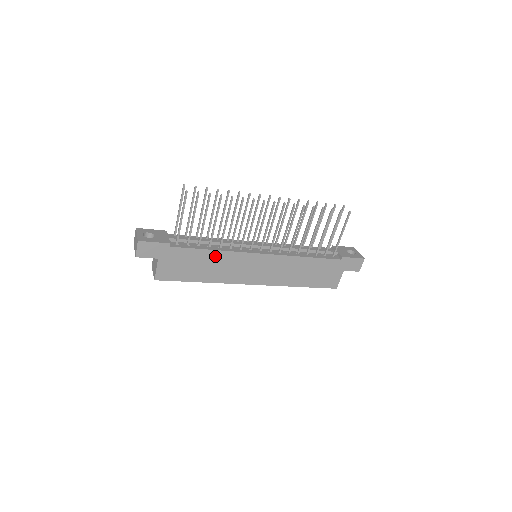
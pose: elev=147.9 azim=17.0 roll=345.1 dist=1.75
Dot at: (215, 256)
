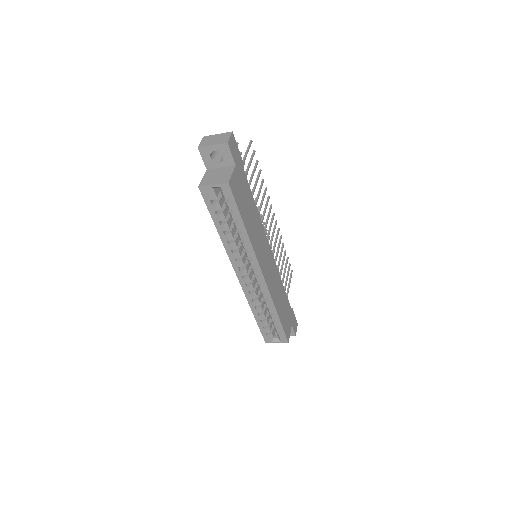
Dot at: (255, 213)
